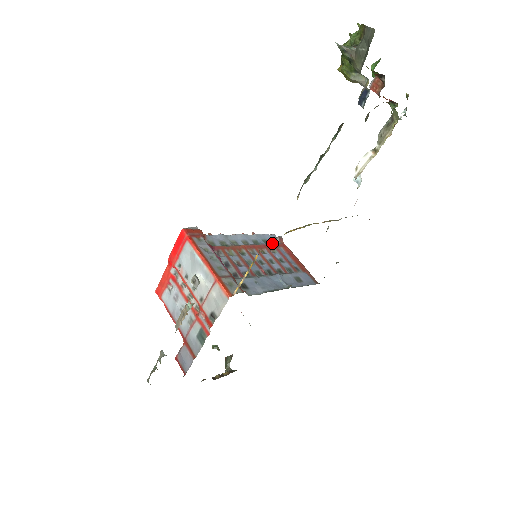
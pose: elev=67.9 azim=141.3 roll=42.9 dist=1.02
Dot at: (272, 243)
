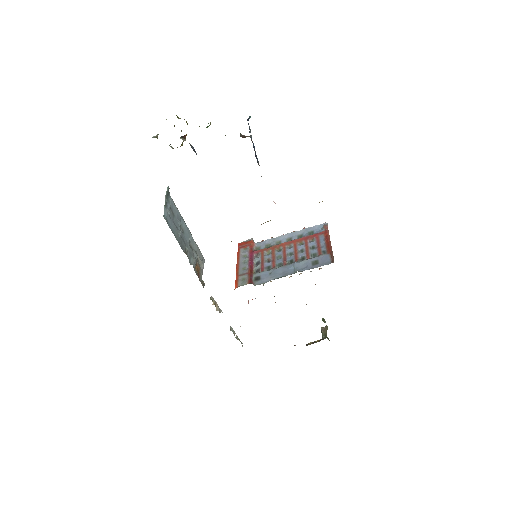
Dot at: (316, 233)
